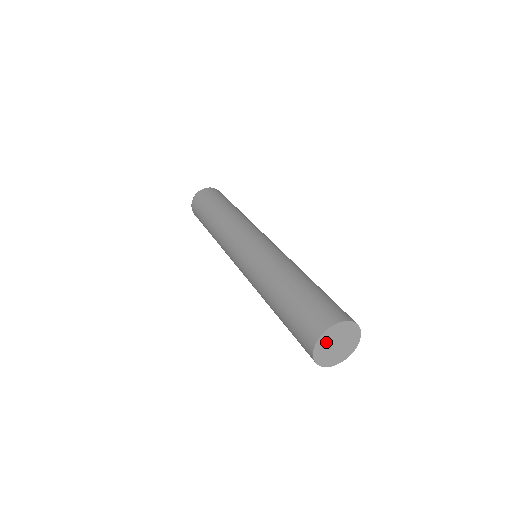
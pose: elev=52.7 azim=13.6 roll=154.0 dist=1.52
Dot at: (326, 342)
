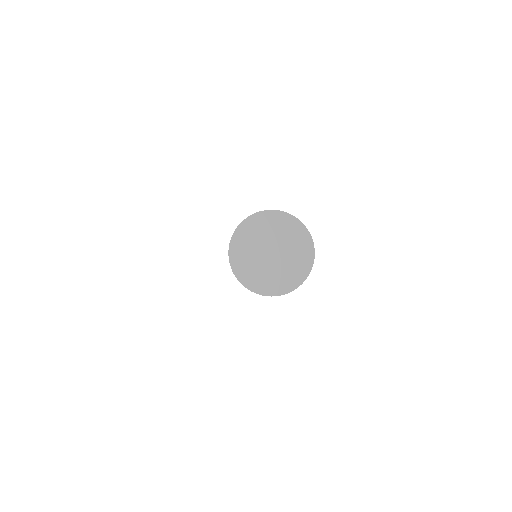
Dot at: (248, 245)
